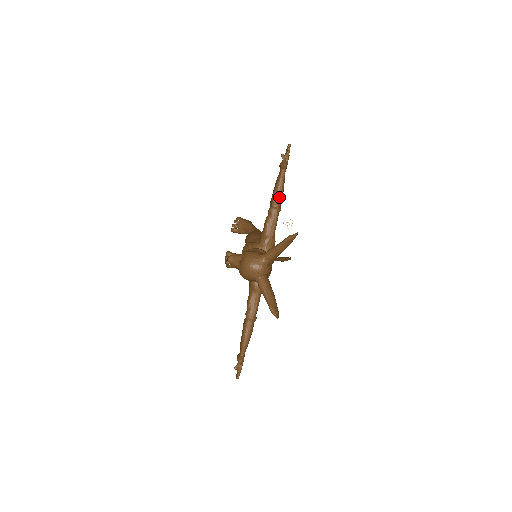
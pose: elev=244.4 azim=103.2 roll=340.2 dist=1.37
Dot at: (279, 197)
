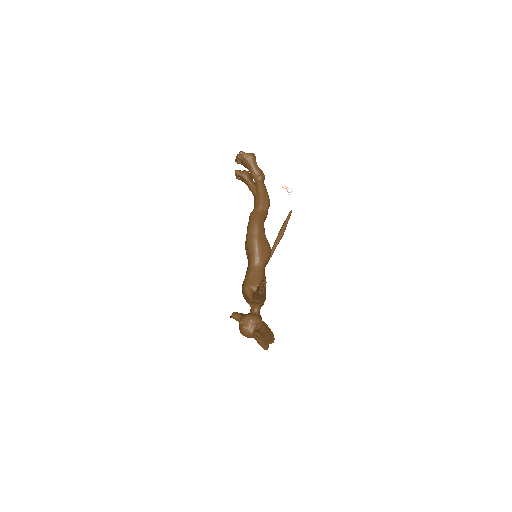
Dot at: (262, 296)
